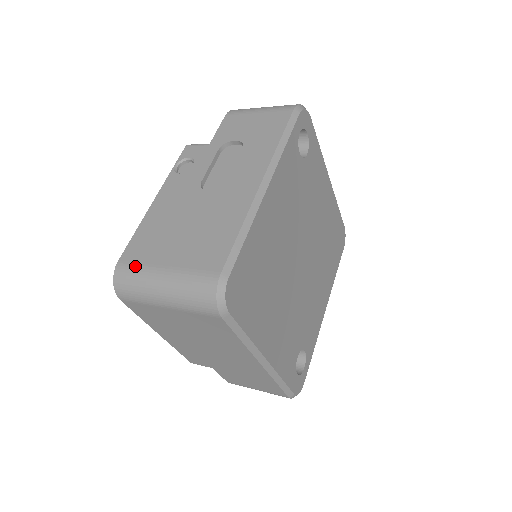
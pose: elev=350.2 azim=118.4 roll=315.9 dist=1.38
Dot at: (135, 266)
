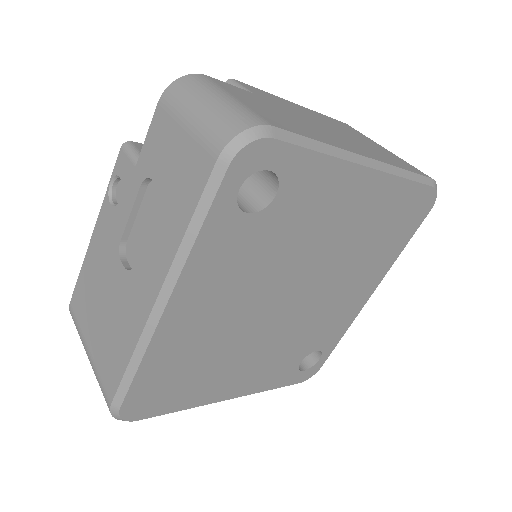
Dot at: (76, 323)
